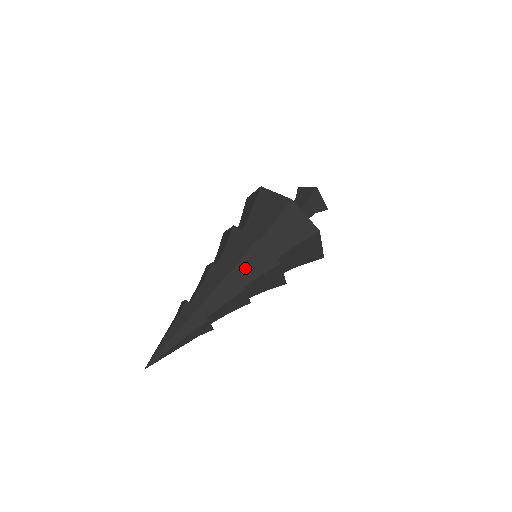
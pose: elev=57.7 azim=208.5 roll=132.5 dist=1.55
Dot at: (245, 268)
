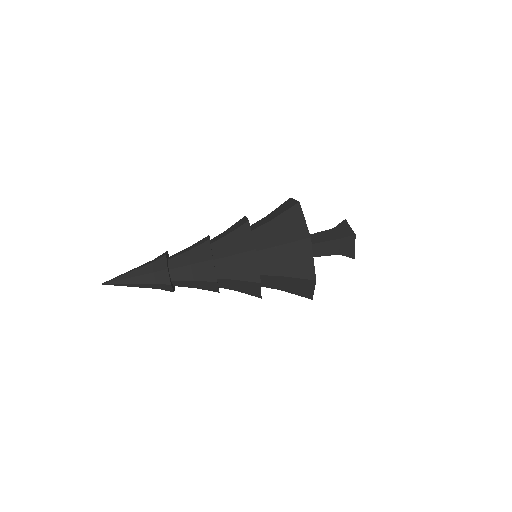
Dot at: (230, 265)
